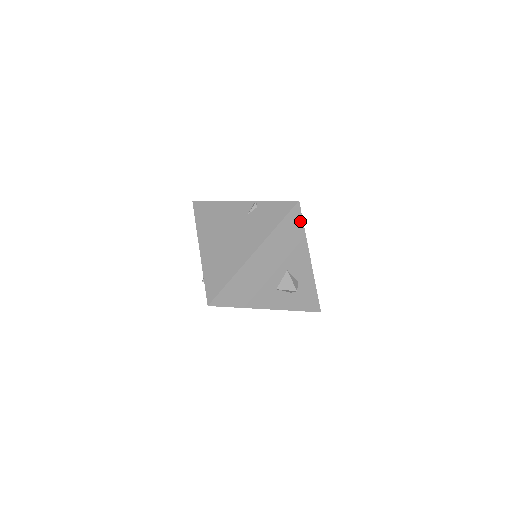
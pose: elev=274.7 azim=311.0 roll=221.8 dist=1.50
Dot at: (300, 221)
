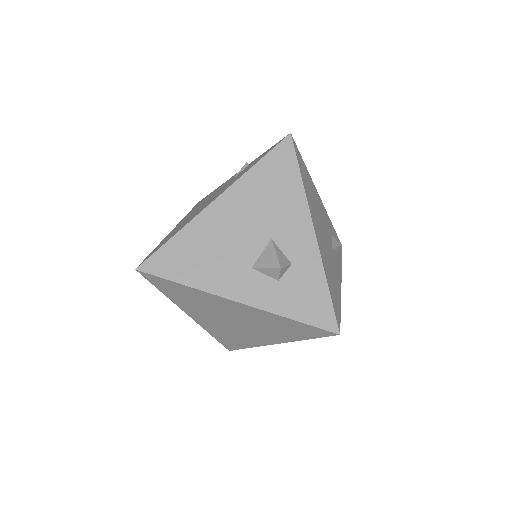
Dot at: (293, 164)
